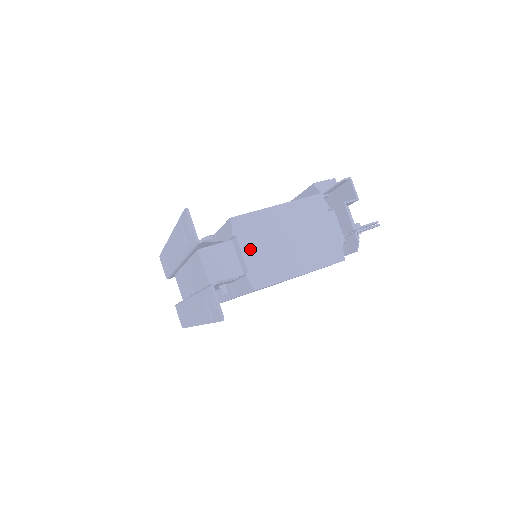
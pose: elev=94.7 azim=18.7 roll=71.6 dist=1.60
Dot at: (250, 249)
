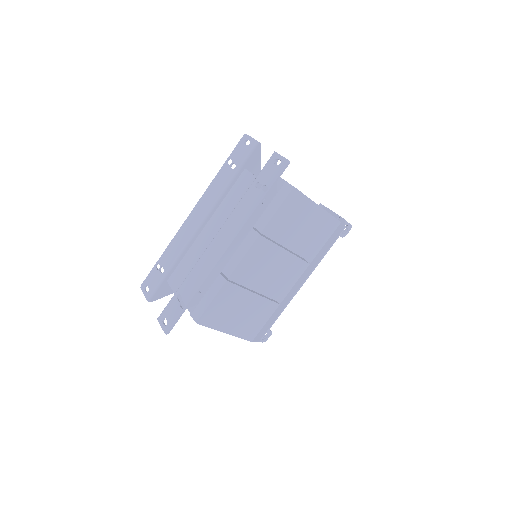
Dot at: occluded
